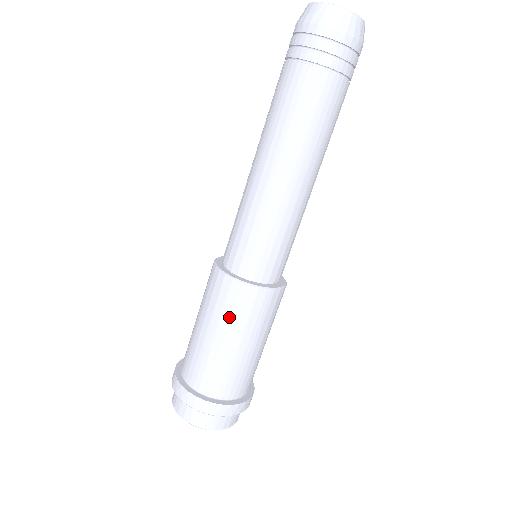
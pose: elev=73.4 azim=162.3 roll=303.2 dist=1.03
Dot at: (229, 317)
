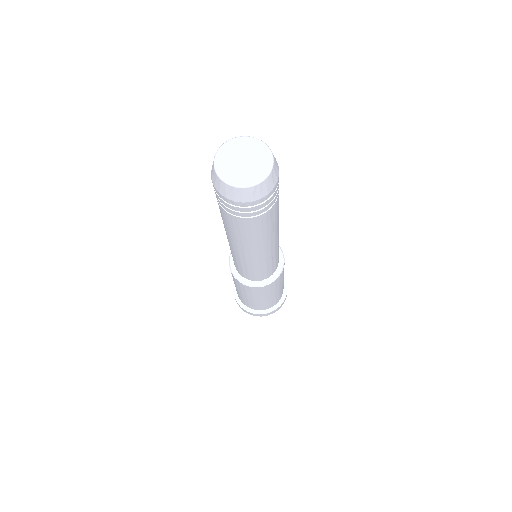
Dot at: (275, 289)
